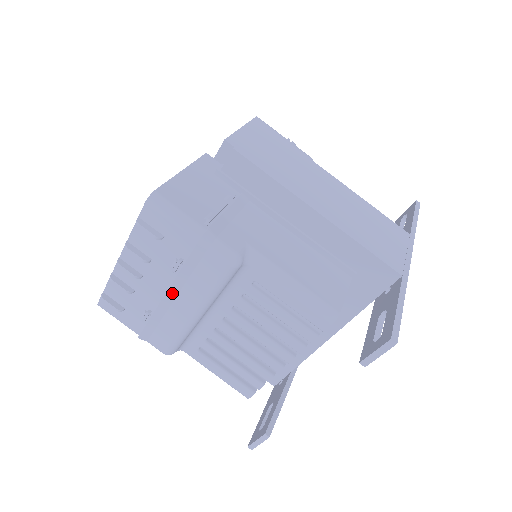
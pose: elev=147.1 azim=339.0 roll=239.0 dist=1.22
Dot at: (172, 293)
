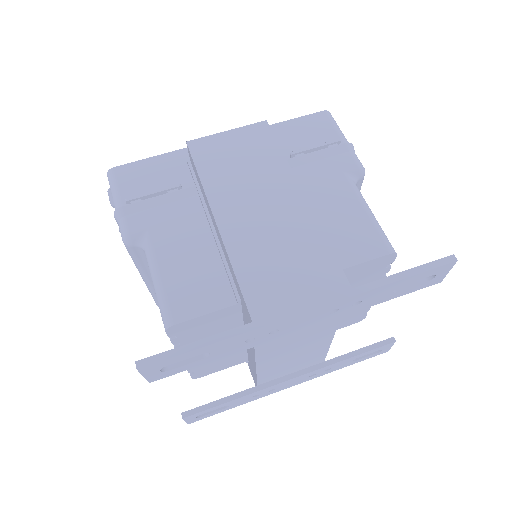
Dot at: occluded
